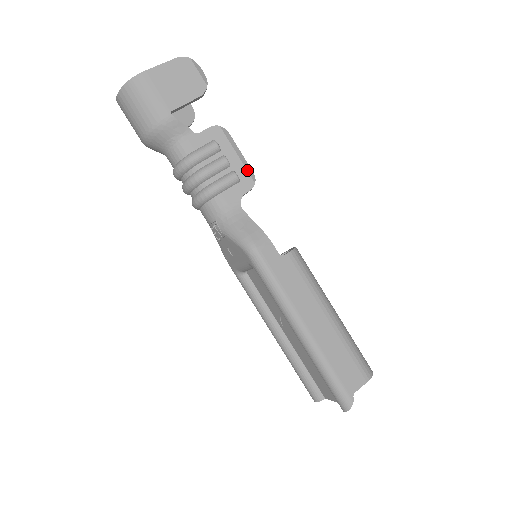
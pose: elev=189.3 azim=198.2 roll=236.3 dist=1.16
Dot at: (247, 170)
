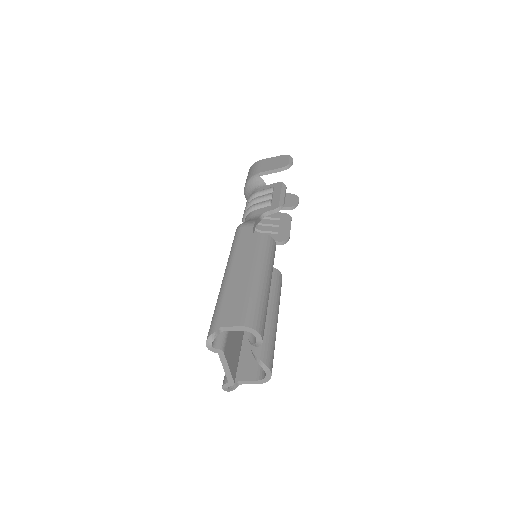
Dot at: (280, 201)
